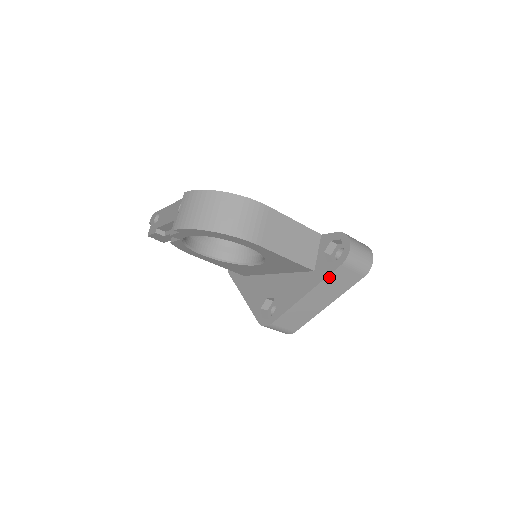
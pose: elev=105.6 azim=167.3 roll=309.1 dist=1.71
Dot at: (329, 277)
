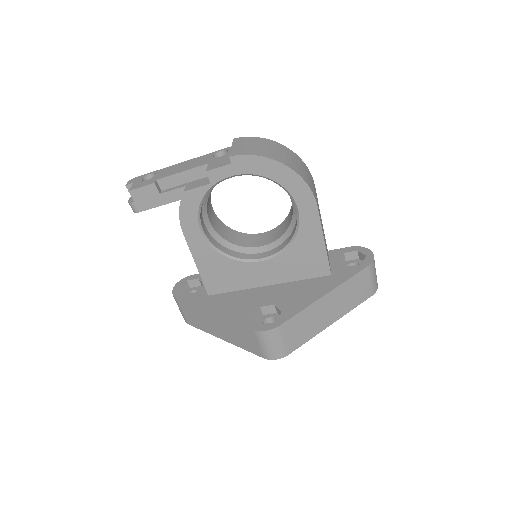
Dot at: (354, 278)
